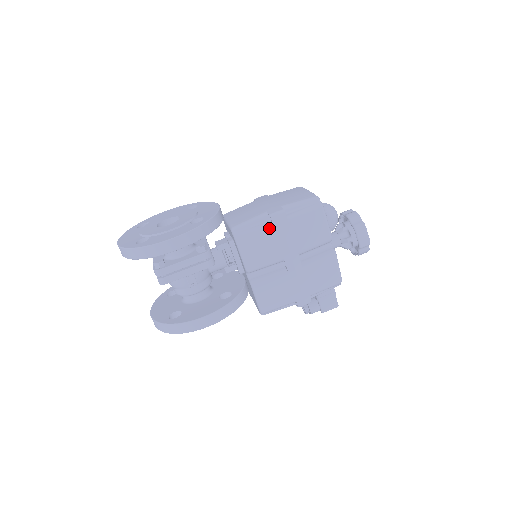
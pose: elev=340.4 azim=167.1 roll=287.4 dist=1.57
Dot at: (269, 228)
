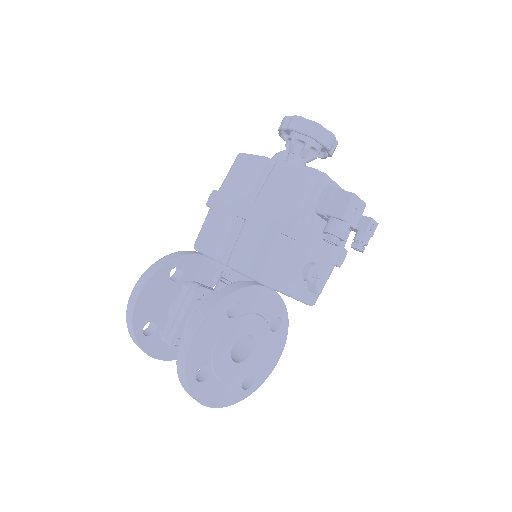
Dot at: (209, 212)
